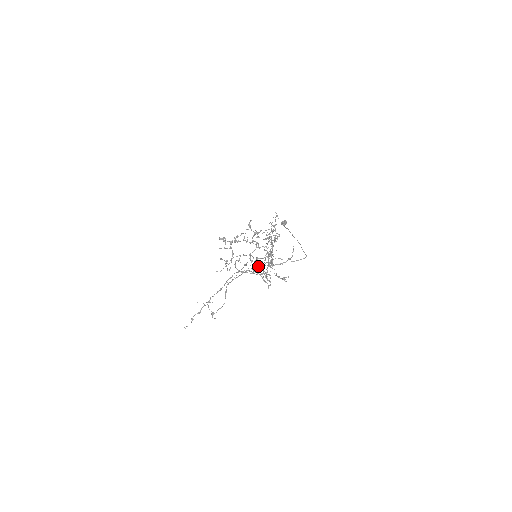
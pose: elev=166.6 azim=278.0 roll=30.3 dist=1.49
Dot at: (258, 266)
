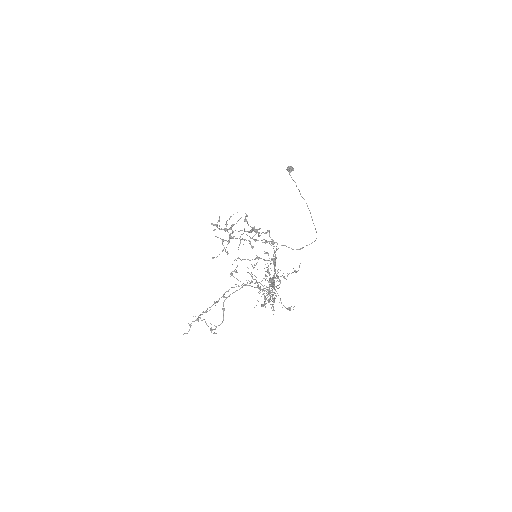
Dot at: (257, 300)
